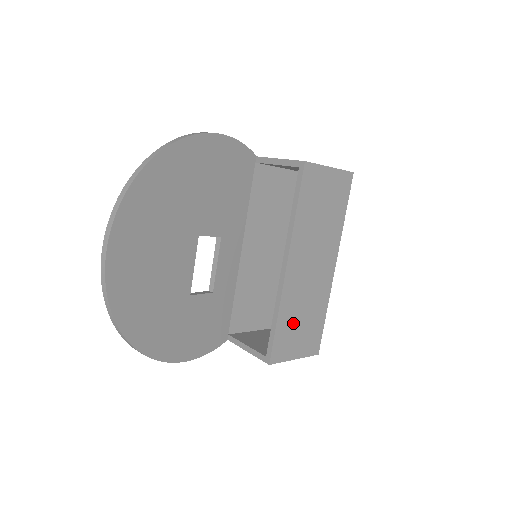
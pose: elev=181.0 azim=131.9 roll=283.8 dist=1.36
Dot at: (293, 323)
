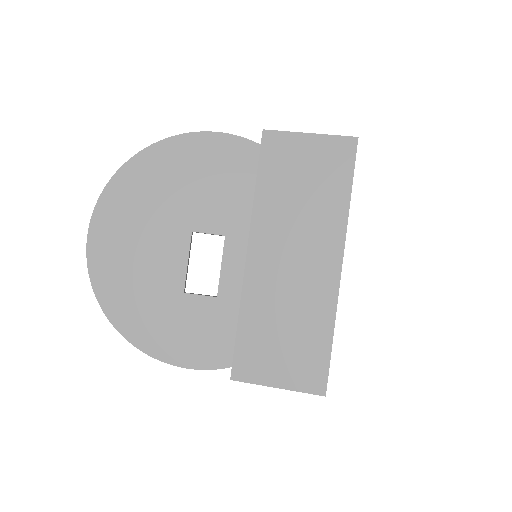
Dot at: (267, 332)
